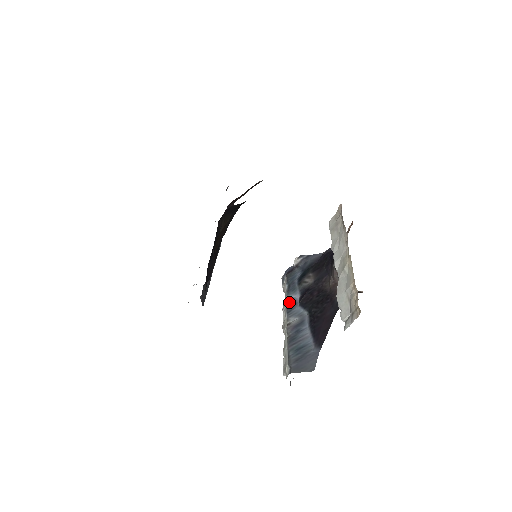
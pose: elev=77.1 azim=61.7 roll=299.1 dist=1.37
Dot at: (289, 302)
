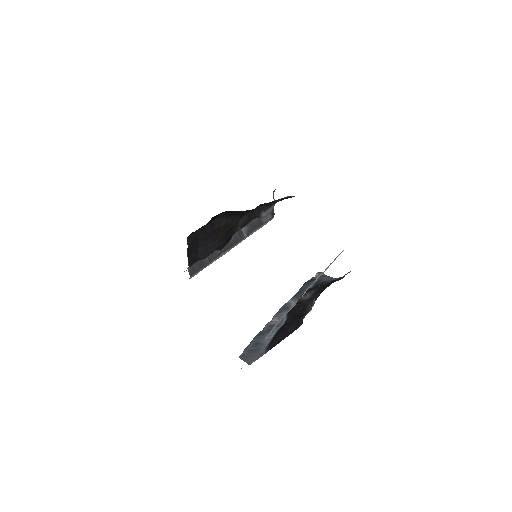
Dot at: (286, 305)
